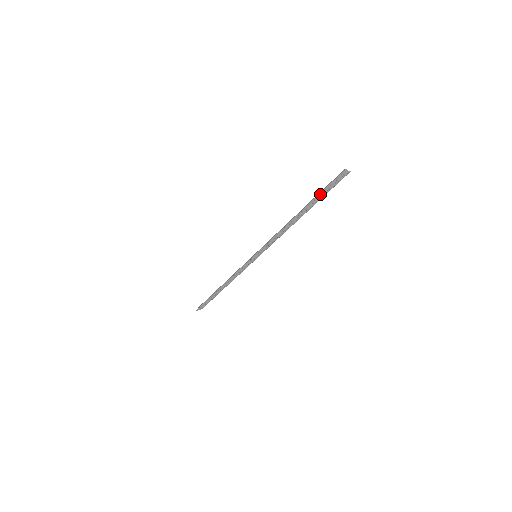
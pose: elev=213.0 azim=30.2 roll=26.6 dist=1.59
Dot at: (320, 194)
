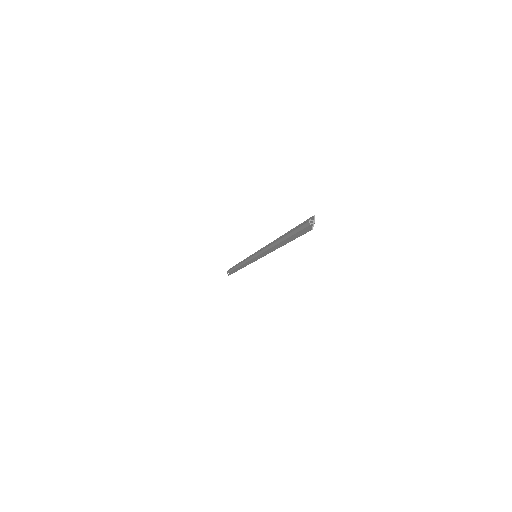
Dot at: (295, 238)
